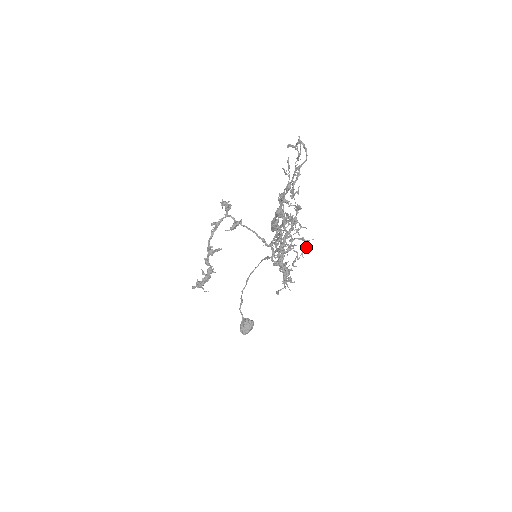
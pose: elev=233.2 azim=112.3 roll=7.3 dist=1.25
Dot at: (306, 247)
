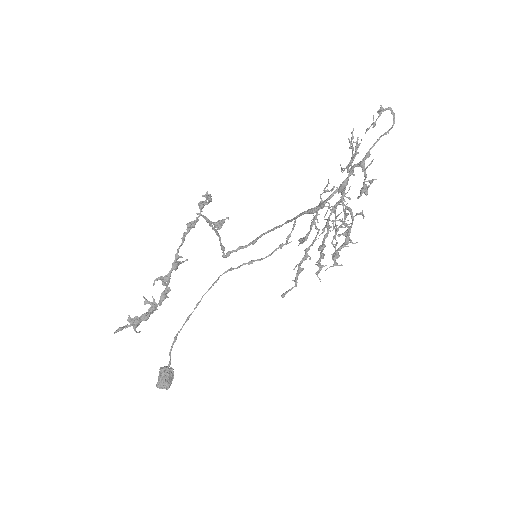
Dot at: (337, 230)
